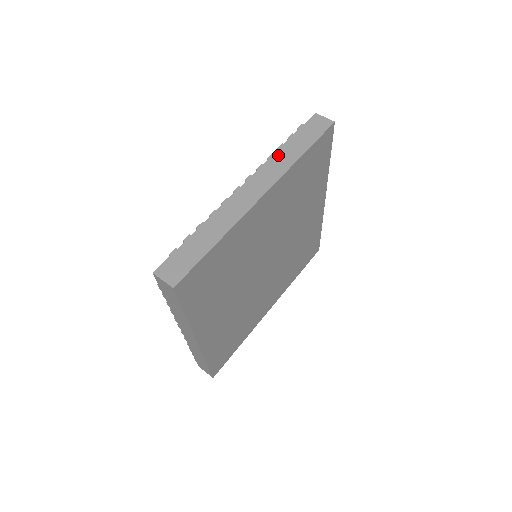
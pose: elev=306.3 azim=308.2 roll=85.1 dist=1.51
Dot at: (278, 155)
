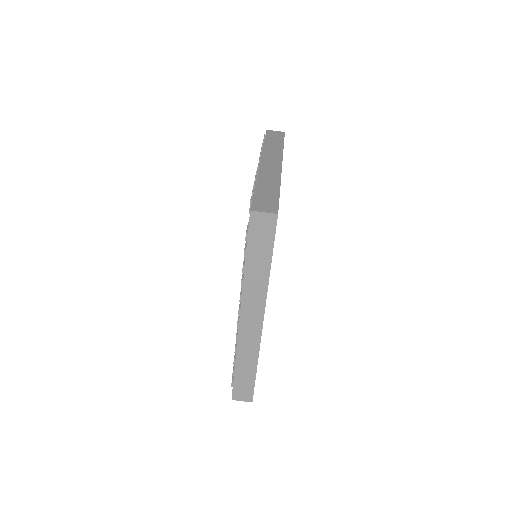
Dot at: (267, 147)
